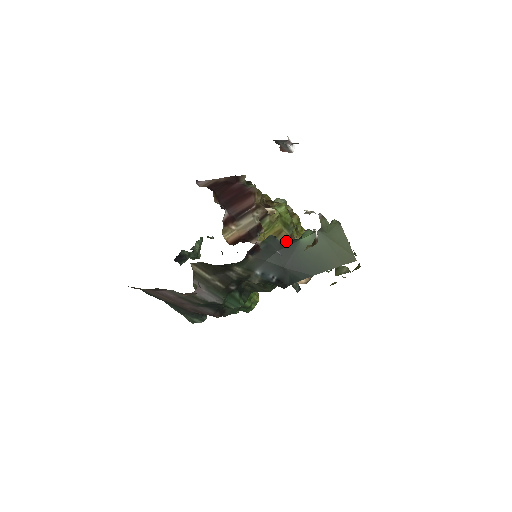
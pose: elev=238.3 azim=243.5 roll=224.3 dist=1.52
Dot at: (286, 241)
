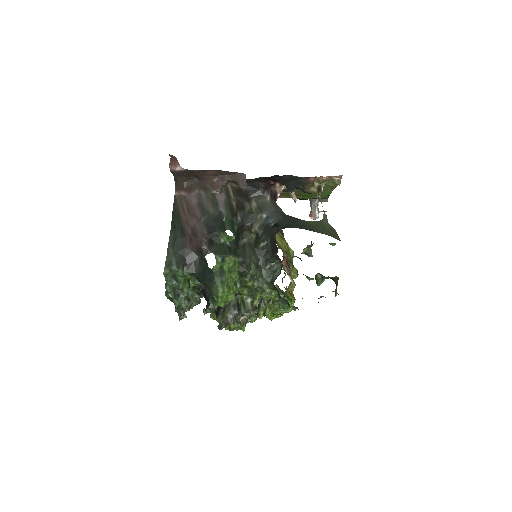
Dot at: occluded
